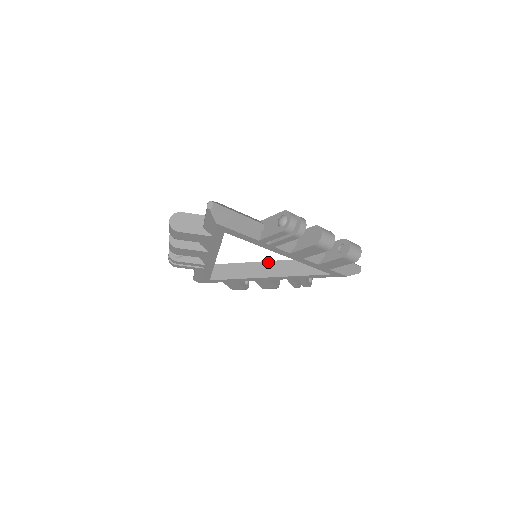
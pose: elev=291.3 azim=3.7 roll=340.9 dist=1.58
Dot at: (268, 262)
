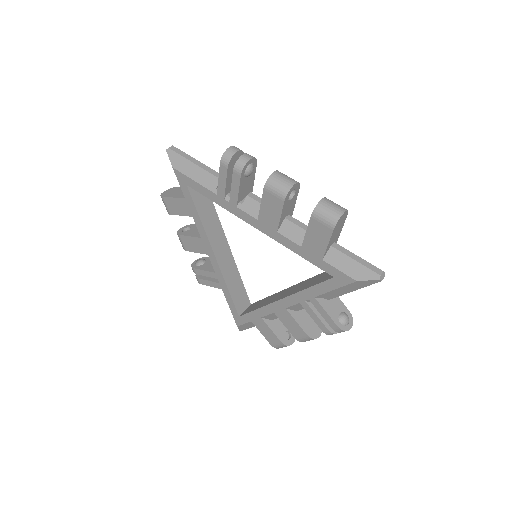
Dot at: (291, 287)
